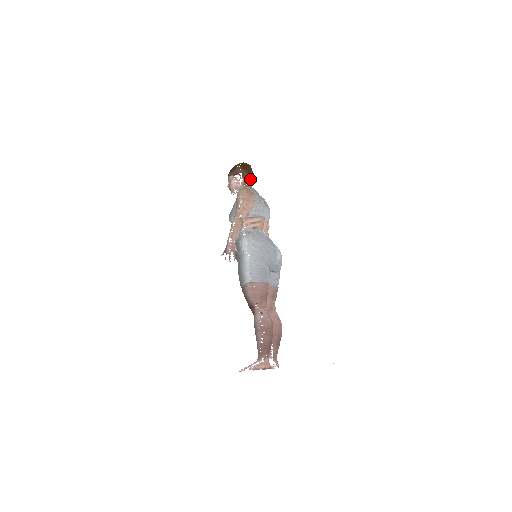
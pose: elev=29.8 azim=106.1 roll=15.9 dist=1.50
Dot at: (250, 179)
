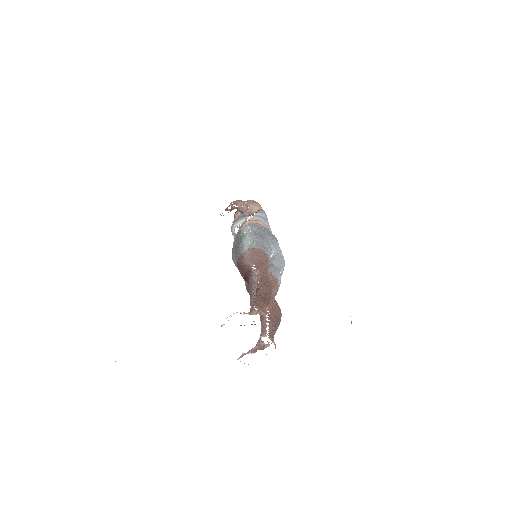
Dot at: occluded
